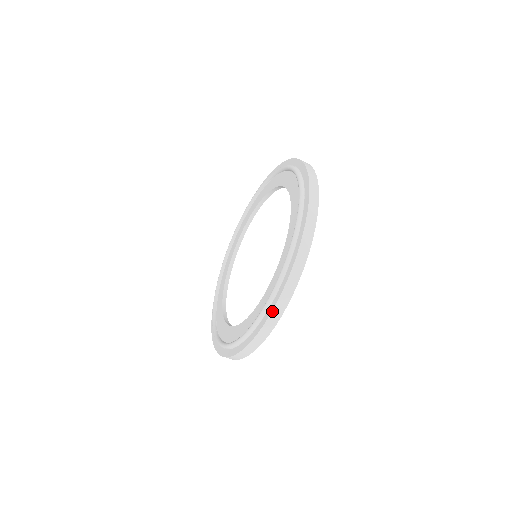
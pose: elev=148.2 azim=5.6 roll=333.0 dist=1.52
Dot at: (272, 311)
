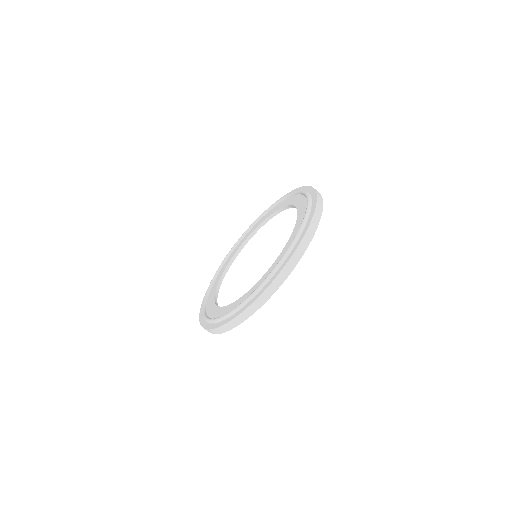
Dot at: (258, 297)
